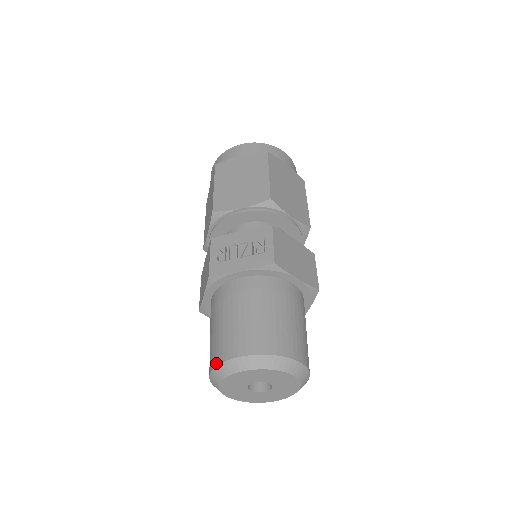
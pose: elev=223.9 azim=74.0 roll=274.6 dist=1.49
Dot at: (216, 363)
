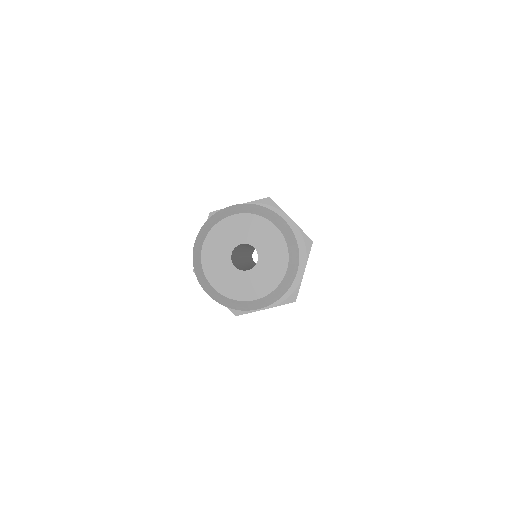
Dot at: (203, 225)
